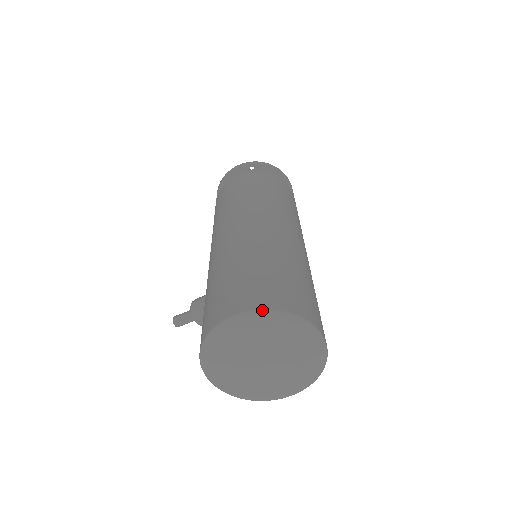
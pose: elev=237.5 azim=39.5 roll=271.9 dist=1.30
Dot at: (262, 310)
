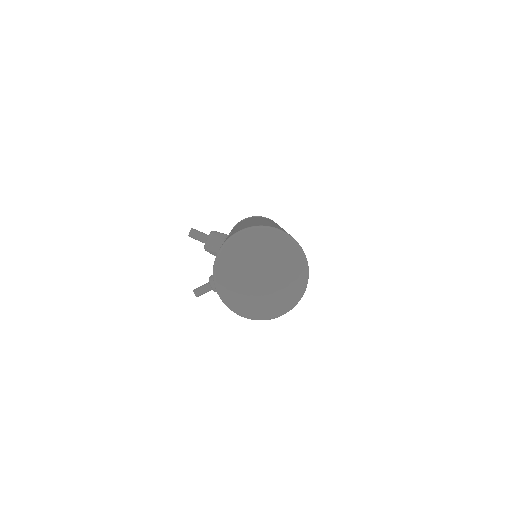
Dot at: occluded
